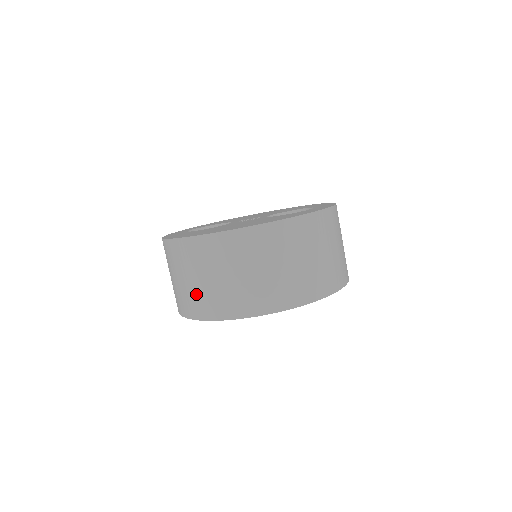
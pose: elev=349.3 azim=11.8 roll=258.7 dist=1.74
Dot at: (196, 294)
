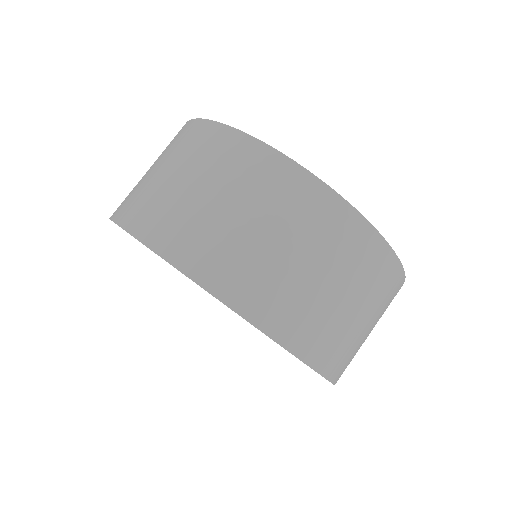
Dot at: (225, 239)
